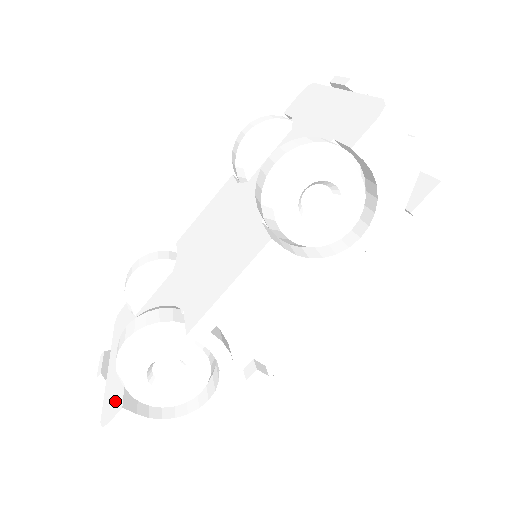
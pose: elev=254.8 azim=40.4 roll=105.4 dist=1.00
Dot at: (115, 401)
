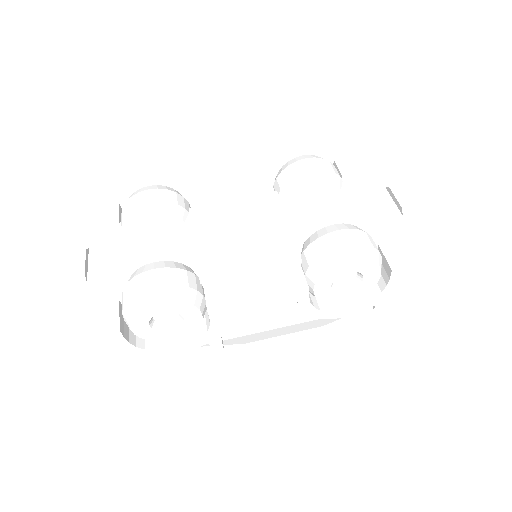
Dot at: (107, 316)
